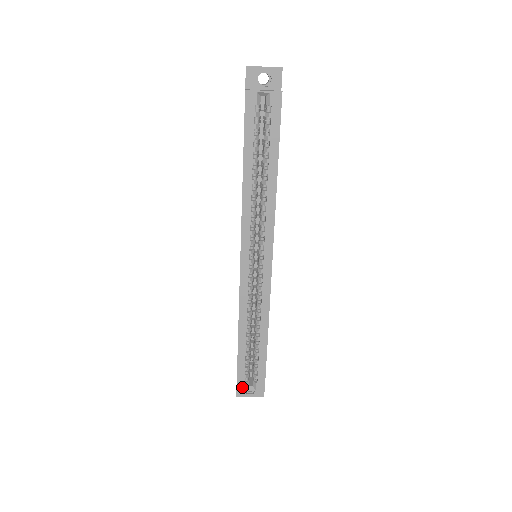
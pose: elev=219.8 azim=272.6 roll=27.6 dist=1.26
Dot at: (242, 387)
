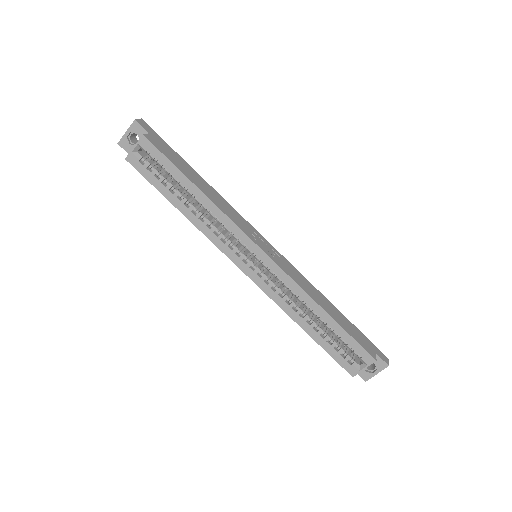
Dot at: (353, 370)
